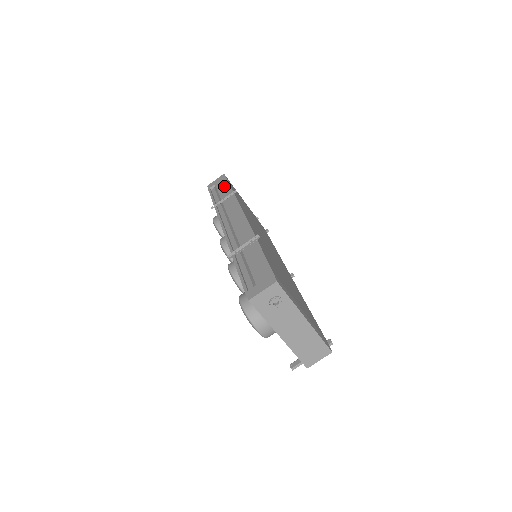
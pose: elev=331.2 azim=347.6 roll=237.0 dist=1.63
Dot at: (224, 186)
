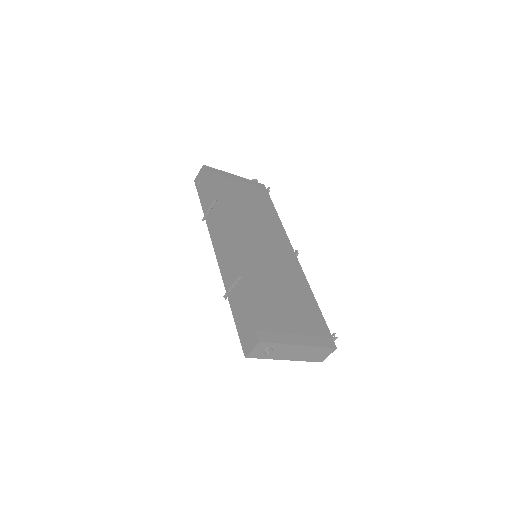
Dot at: (206, 187)
